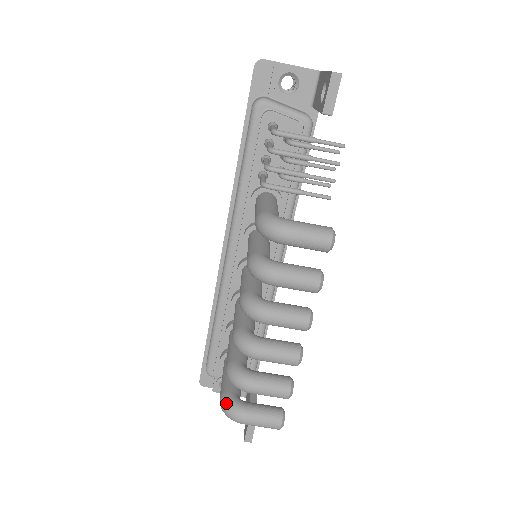
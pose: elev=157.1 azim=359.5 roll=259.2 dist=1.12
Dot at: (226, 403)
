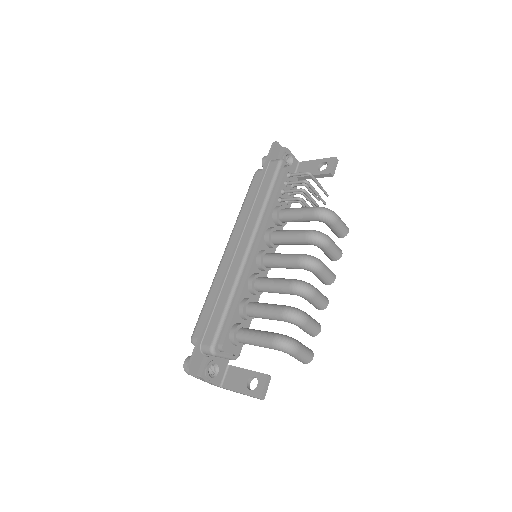
Dot at: (285, 337)
